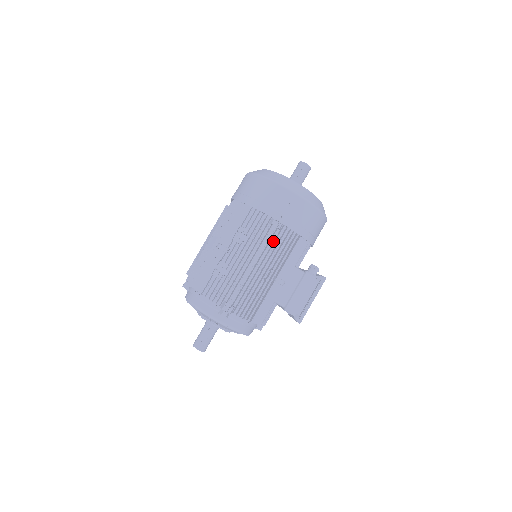
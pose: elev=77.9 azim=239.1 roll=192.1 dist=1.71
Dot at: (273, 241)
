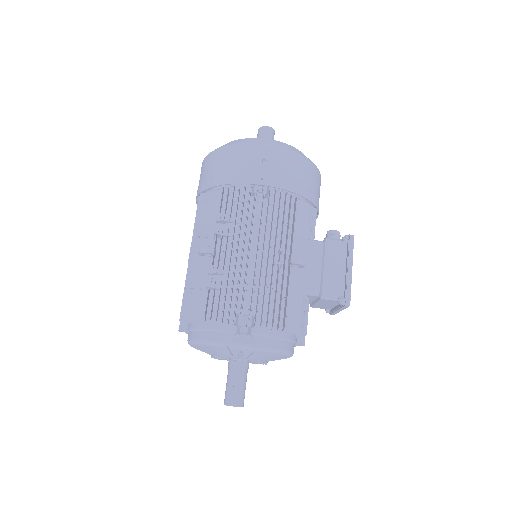
Dot at: (266, 215)
